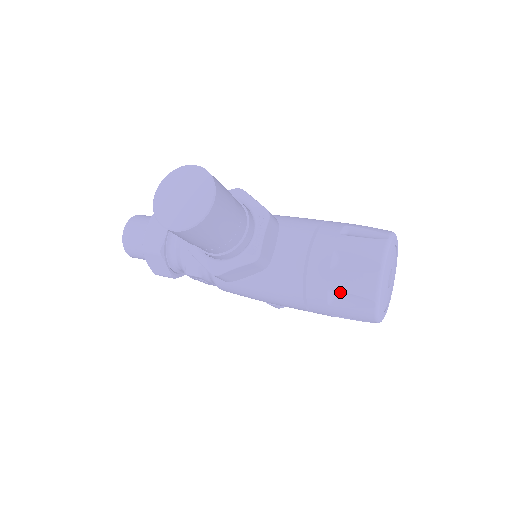
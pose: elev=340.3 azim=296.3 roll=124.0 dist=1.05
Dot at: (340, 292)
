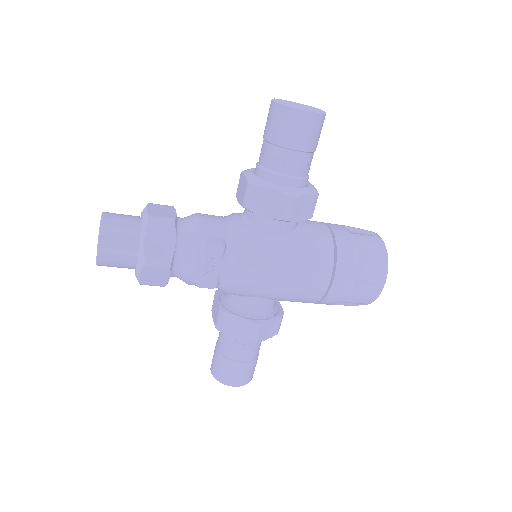
Dot at: (362, 248)
